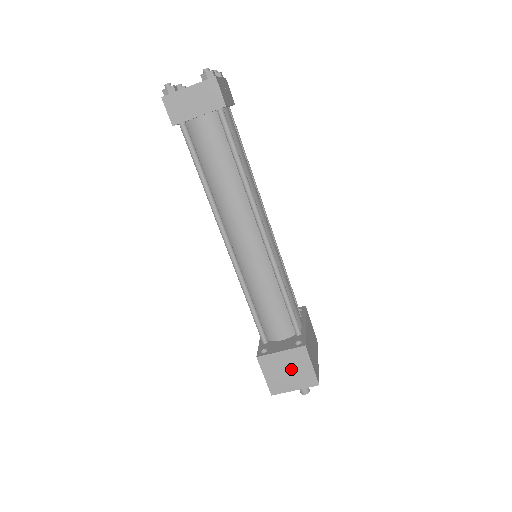
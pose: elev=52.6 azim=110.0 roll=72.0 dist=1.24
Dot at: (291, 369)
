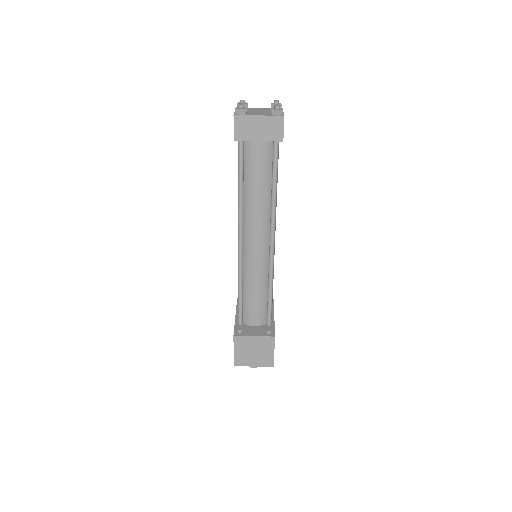
Dot at: (257, 351)
